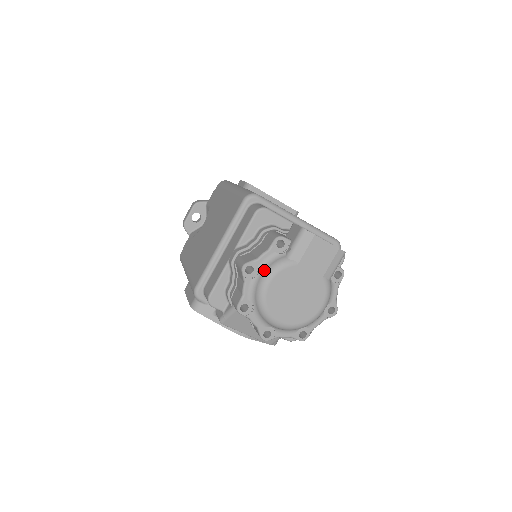
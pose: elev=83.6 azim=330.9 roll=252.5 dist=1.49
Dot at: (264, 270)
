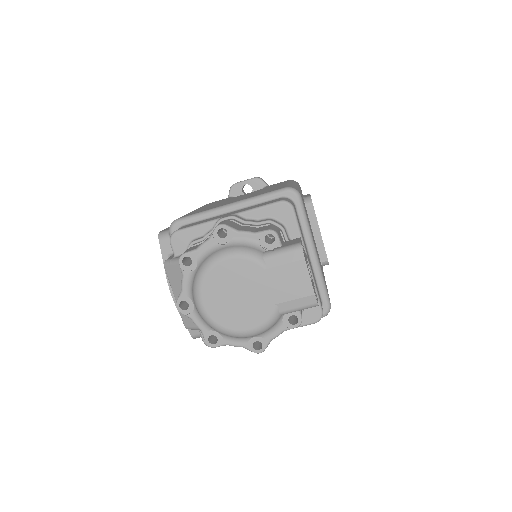
Dot at: (233, 245)
